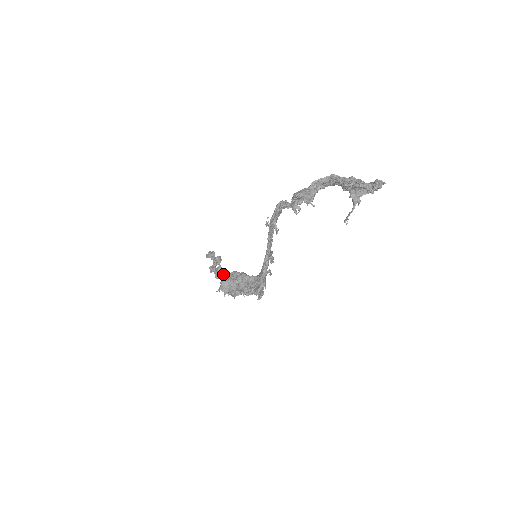
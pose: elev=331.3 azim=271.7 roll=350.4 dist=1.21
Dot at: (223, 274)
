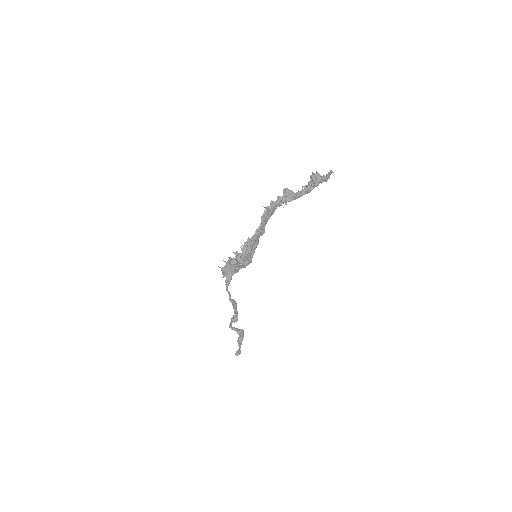
Dot at: (236, 311)
